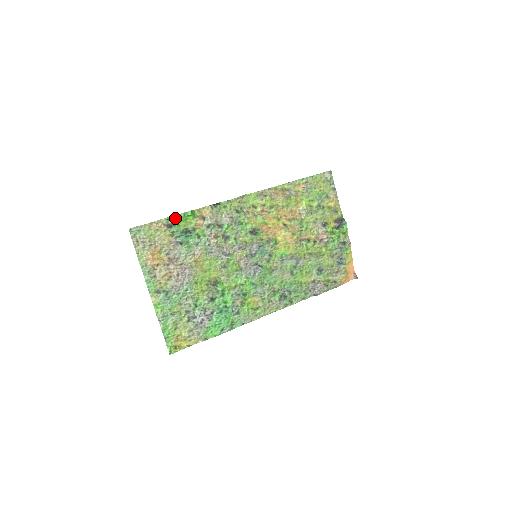
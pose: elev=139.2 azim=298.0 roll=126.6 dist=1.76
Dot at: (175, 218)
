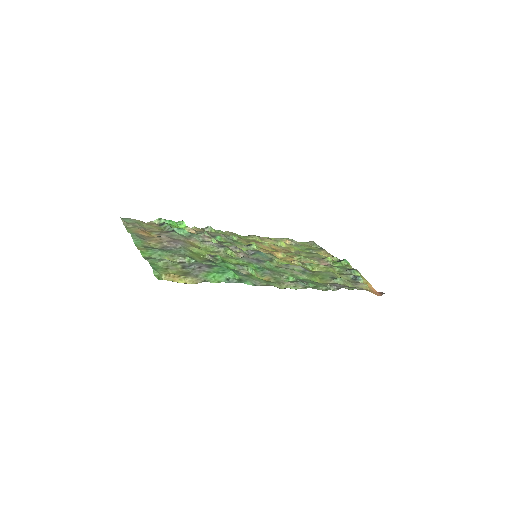
Dot at: (167, 220)
